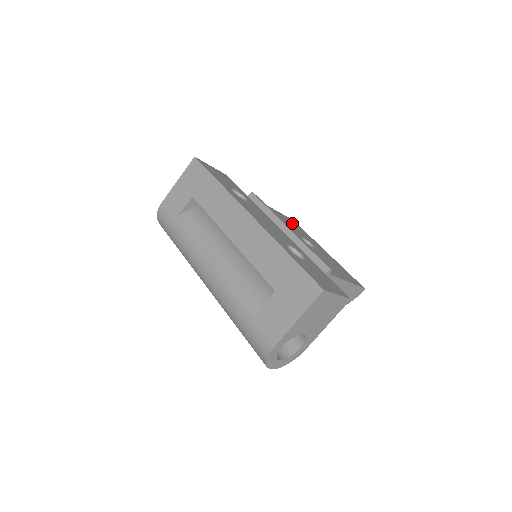
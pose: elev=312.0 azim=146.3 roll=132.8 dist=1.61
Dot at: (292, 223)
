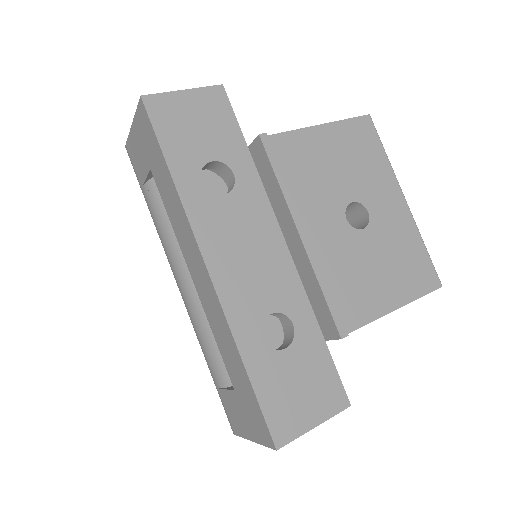
Dot at: (354, 145)
